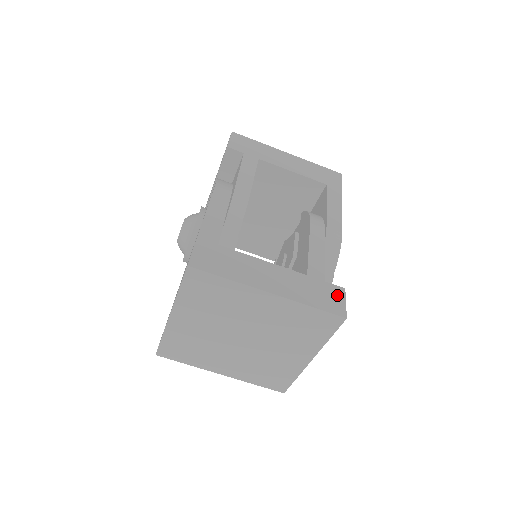
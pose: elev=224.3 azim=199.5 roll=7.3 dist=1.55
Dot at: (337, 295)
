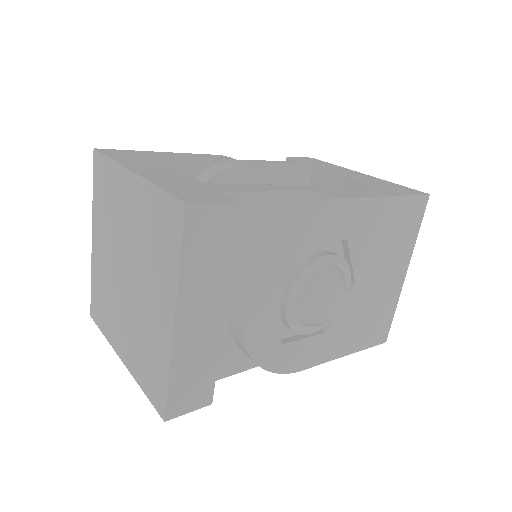
Dot at: (215, 197)
